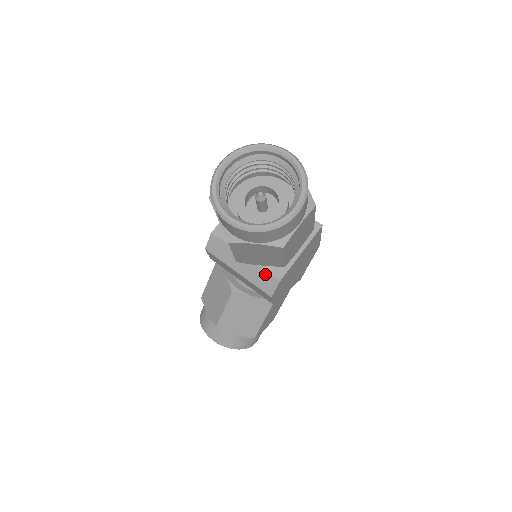
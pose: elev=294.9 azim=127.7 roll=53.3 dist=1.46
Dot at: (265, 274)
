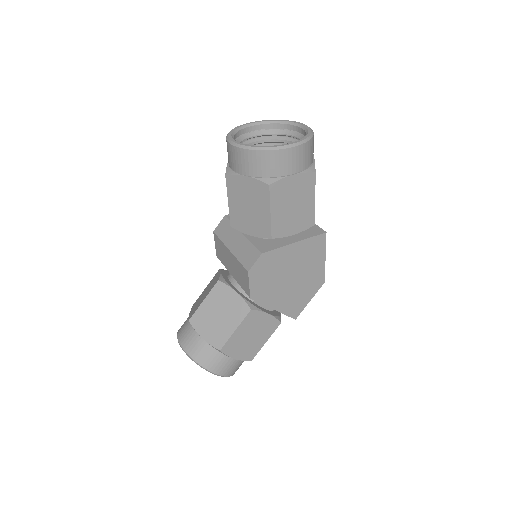
Dot at: (252, 248)
